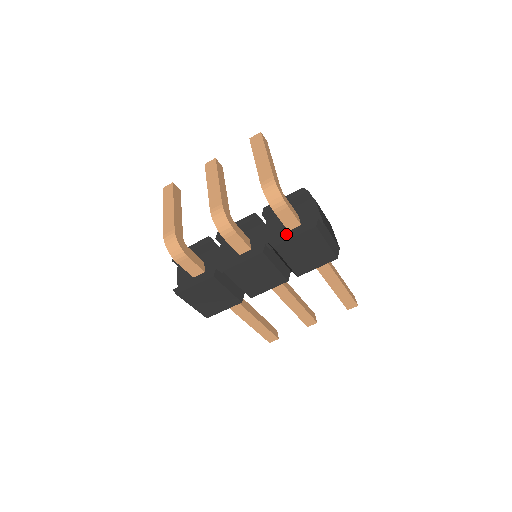
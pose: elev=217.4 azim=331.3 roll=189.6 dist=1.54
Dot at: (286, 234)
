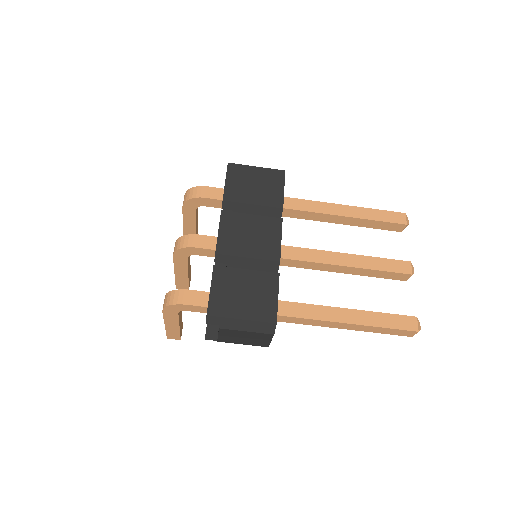
Dot at: occluded
